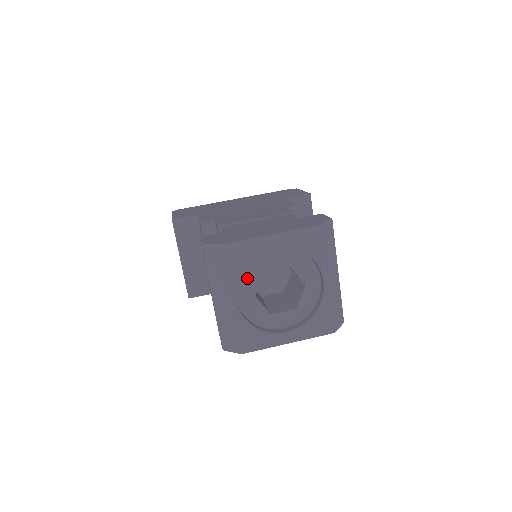
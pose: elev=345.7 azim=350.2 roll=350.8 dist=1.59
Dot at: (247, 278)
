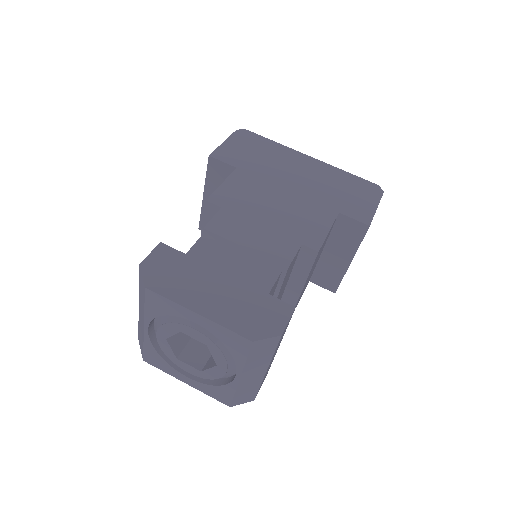
Dot at: (163, 324)
